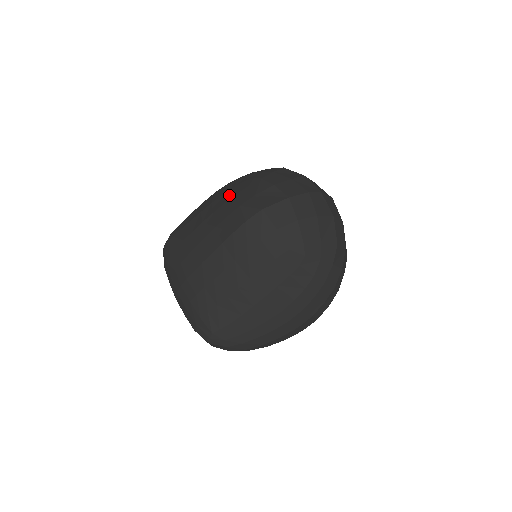
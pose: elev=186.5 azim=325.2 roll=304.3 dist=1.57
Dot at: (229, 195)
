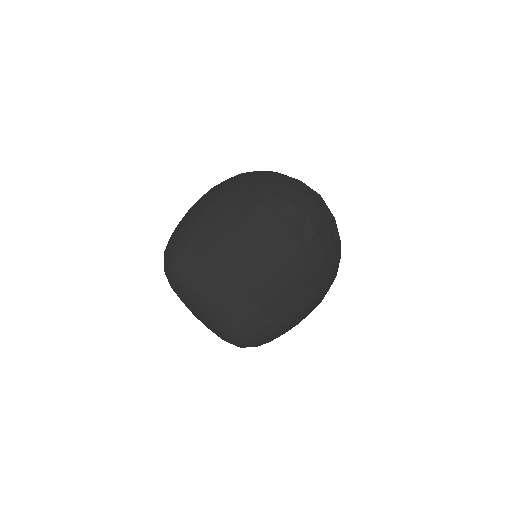
Dot at: (238, 212)
